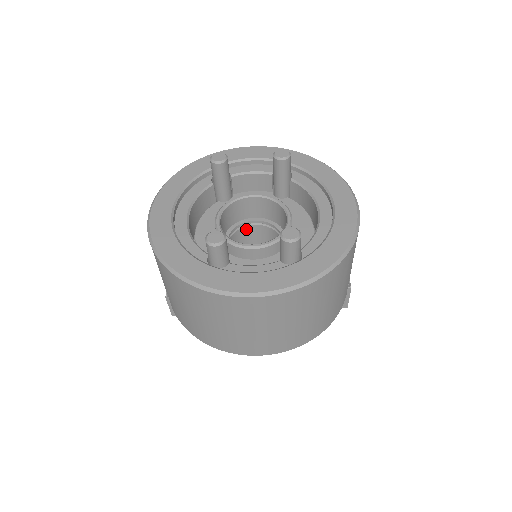
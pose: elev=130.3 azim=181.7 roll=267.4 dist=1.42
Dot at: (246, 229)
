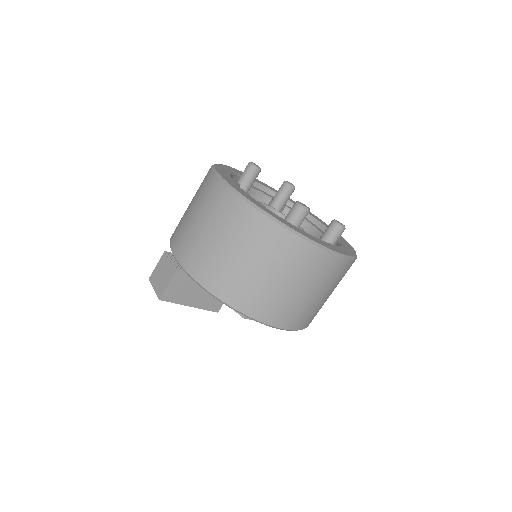
Dot at: occluded
